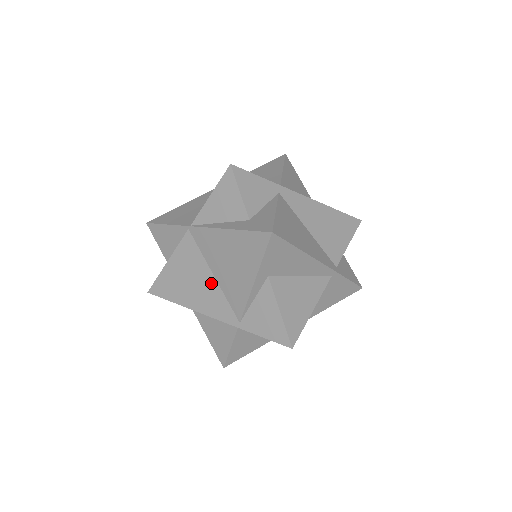
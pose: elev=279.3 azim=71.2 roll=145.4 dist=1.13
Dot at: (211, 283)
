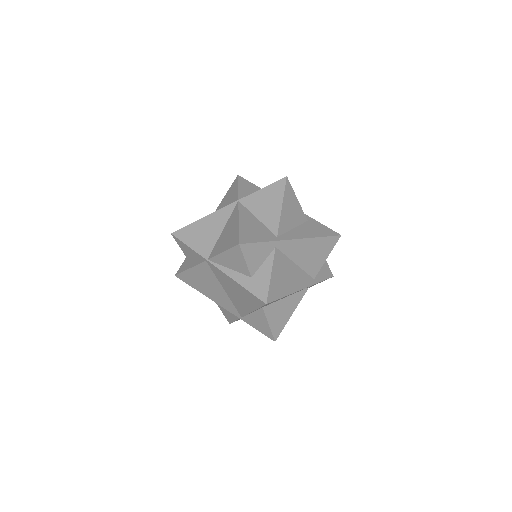
Dot at: (222, 293)
